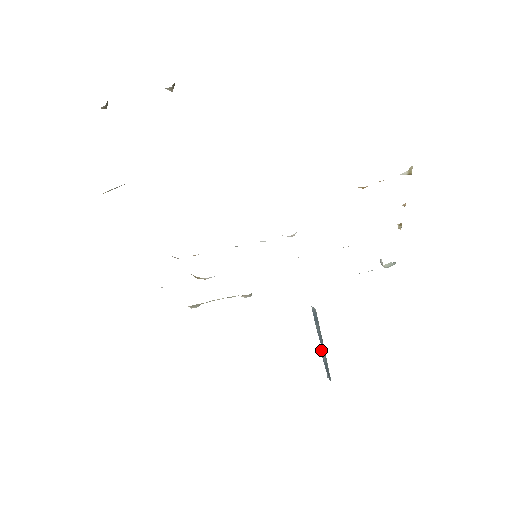
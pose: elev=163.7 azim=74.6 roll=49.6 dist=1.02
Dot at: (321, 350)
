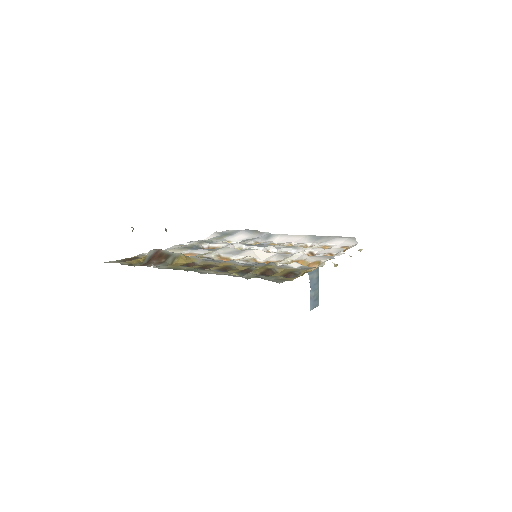
Dot at: (310, 293)
